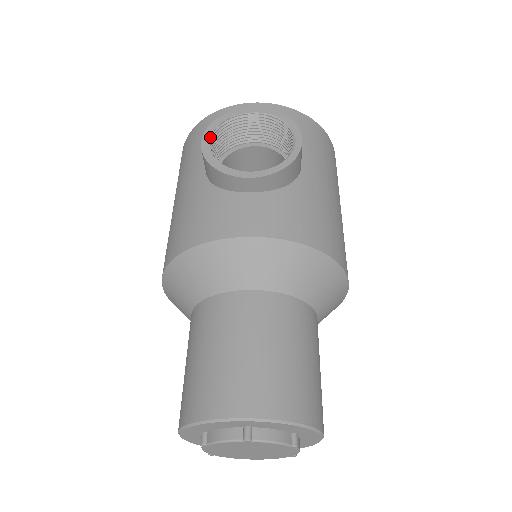
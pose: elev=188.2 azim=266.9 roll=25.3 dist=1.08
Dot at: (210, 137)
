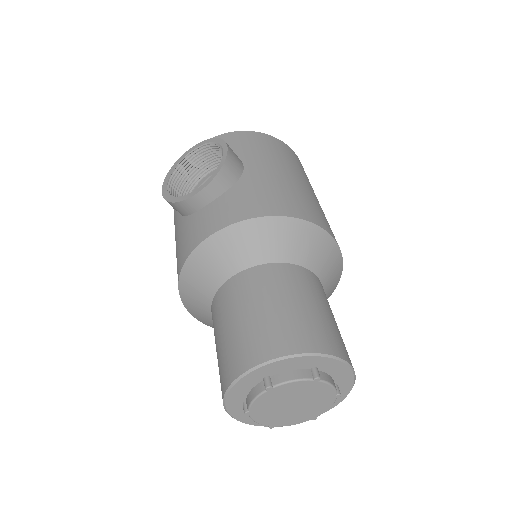
Dot at: (167, 185)
